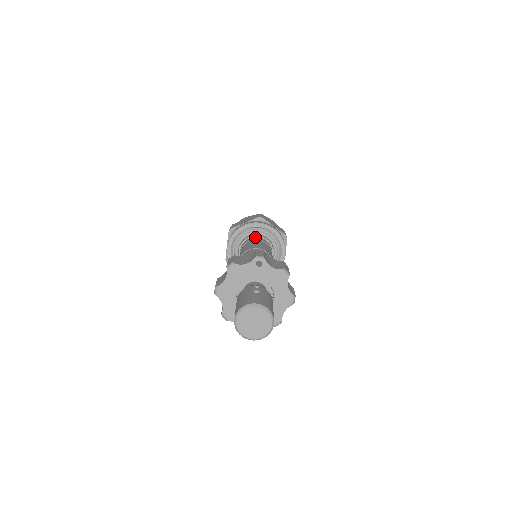
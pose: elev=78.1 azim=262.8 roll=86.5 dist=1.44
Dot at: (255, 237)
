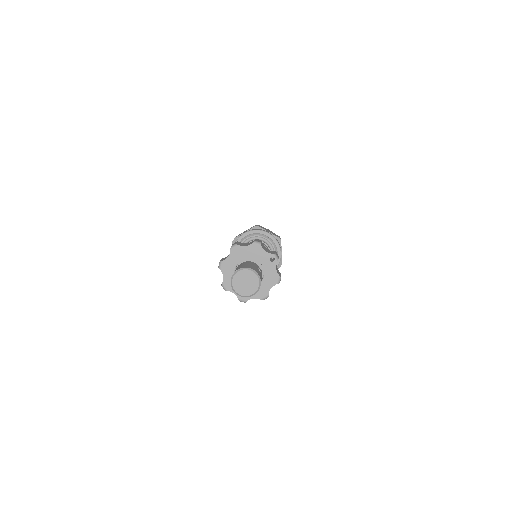
Dot at: (267, 246)
